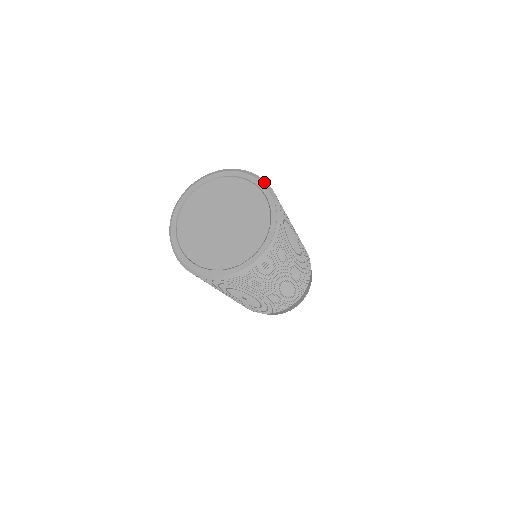
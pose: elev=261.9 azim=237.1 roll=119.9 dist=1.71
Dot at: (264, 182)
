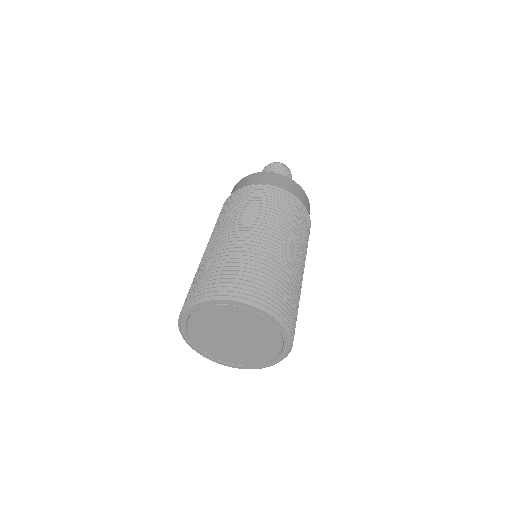
Dot at: (228, 298)
